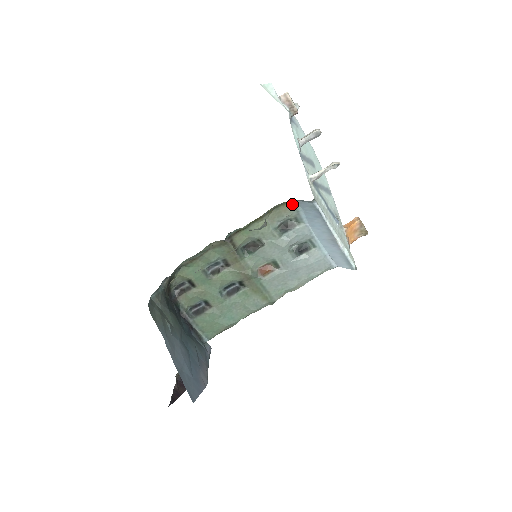
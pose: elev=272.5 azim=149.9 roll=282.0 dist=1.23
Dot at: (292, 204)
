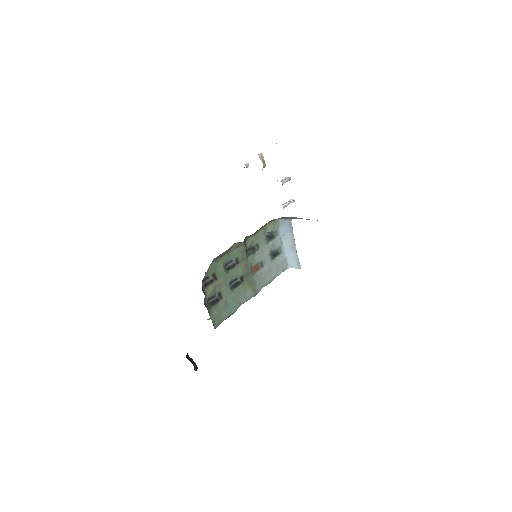
Dot at: (277, 221)
